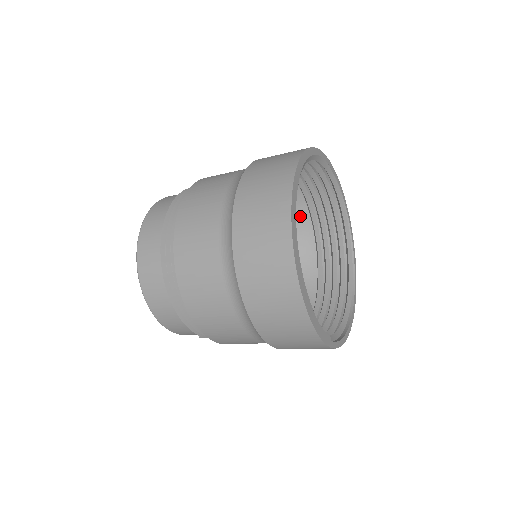
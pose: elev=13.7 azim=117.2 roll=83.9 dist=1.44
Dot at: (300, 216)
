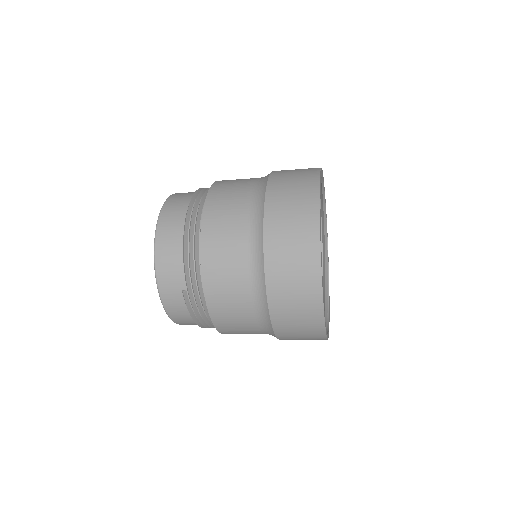
Dot at: occluded
